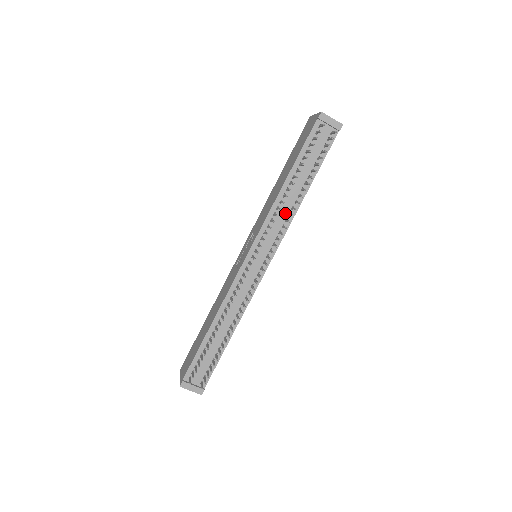
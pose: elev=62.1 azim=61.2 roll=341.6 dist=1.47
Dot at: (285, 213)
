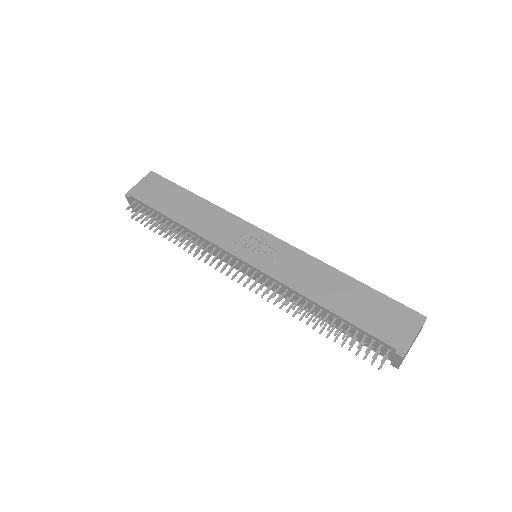
Dot at: (294, 298)
